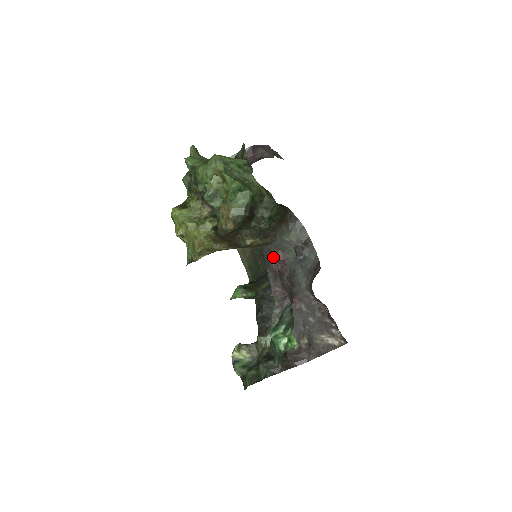
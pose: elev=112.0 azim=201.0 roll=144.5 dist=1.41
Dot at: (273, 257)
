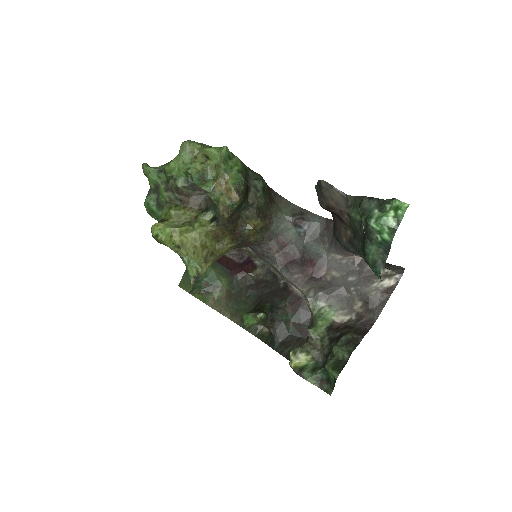
Dot at: (275, 246)
